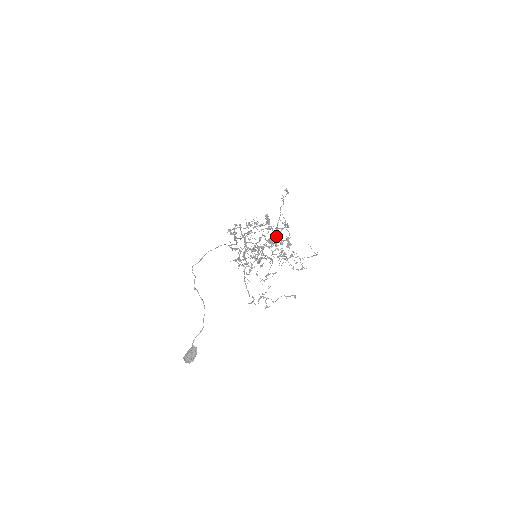
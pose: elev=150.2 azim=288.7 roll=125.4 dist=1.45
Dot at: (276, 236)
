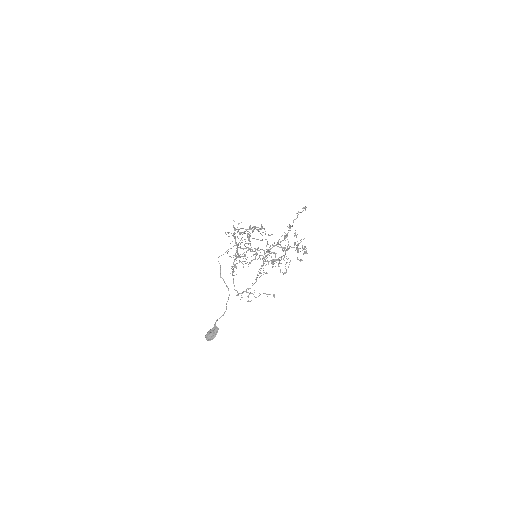
Dot at: (298, 244)
